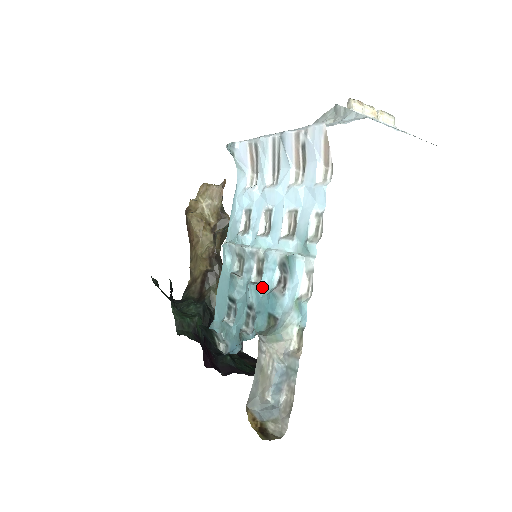
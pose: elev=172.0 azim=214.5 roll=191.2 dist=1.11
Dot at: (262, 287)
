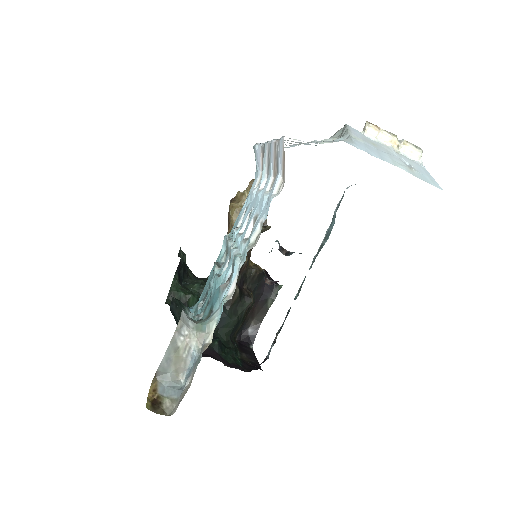
Dot at: (220, 281)
